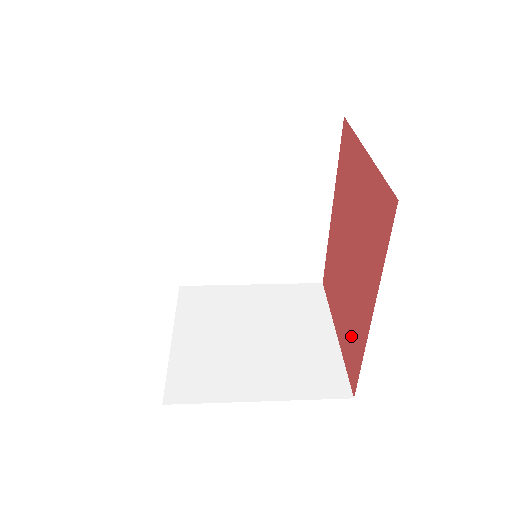
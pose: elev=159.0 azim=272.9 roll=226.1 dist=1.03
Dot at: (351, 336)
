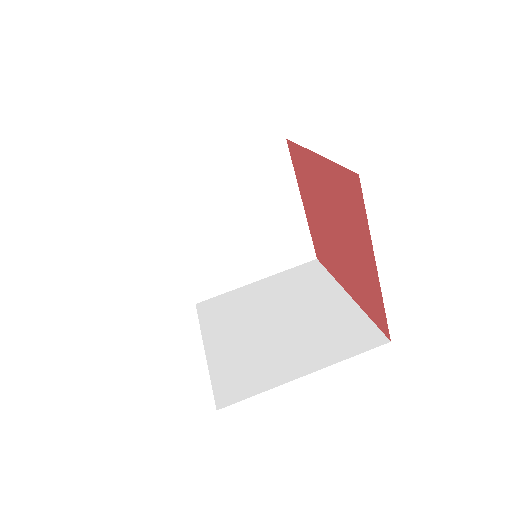
Dot at: (322, 247)
